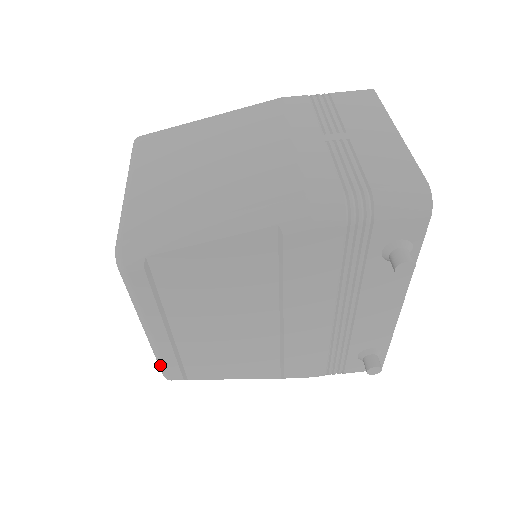
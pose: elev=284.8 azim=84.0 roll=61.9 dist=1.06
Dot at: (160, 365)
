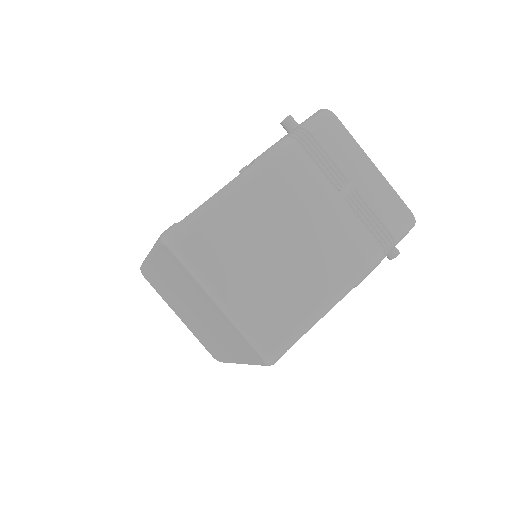
Dot at: occluded
